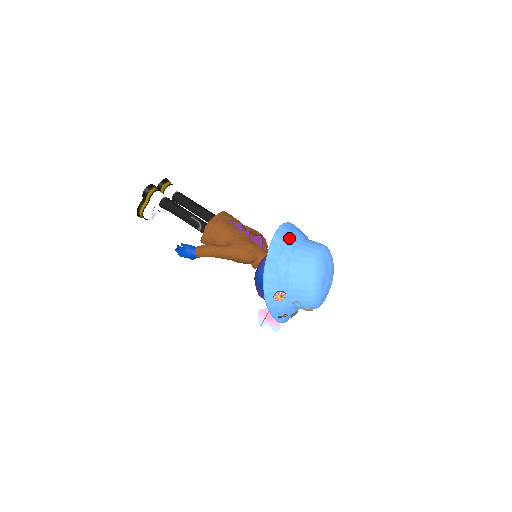
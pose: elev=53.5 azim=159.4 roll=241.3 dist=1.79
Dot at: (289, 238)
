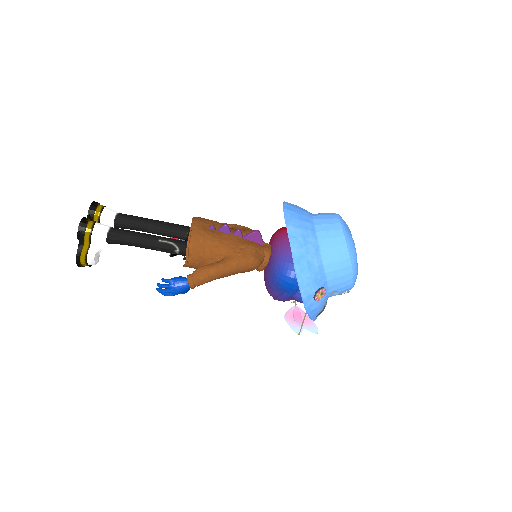
Dot at: (302, 222)
